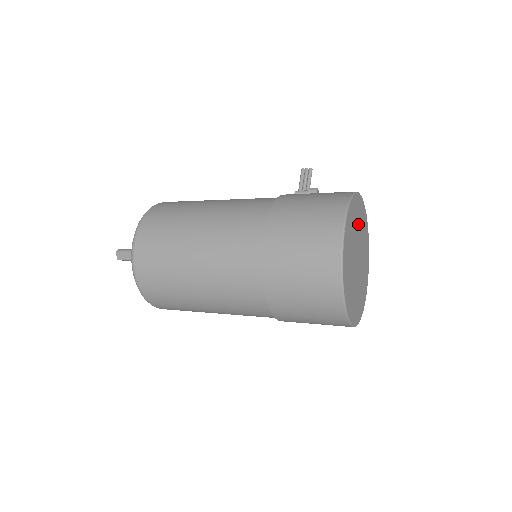
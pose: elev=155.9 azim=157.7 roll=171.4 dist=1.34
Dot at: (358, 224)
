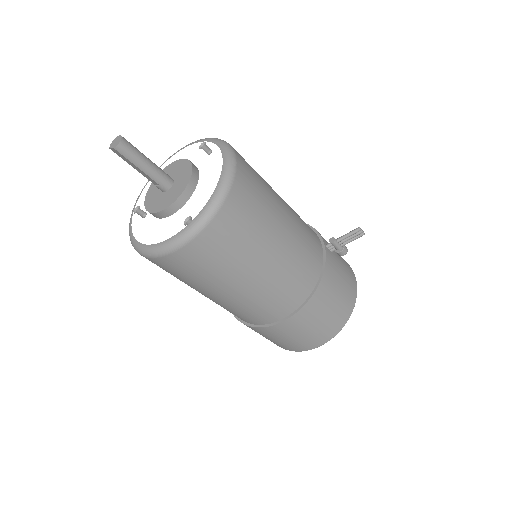
Dot at: occluded
